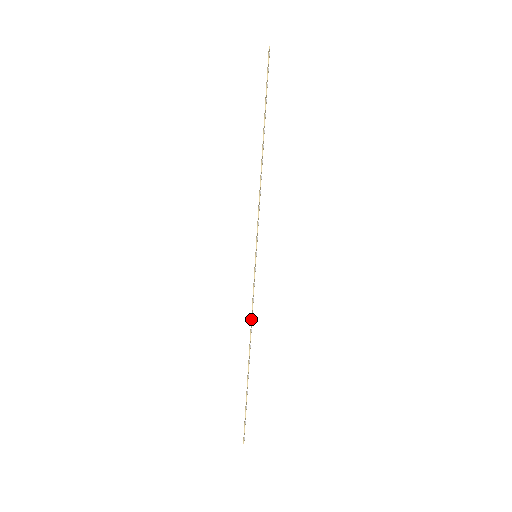
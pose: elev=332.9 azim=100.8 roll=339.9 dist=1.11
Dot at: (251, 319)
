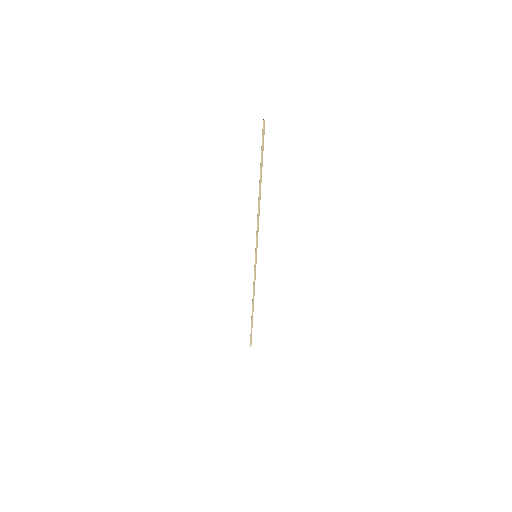
Dot at: (254, 290)
